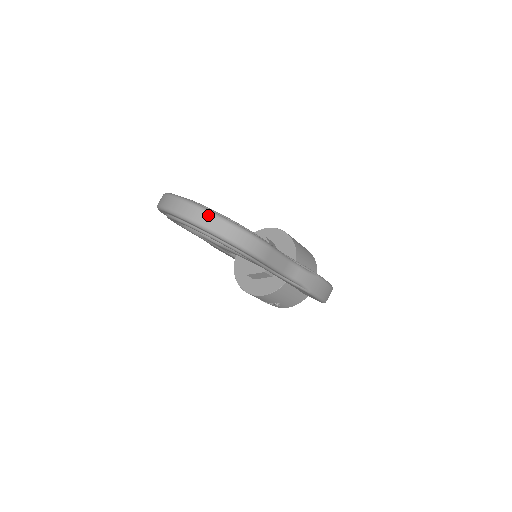
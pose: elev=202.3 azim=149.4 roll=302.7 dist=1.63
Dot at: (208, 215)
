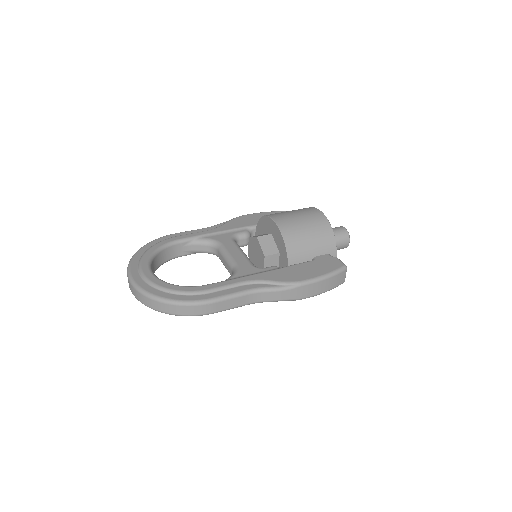
Dot at: (143, 297)
